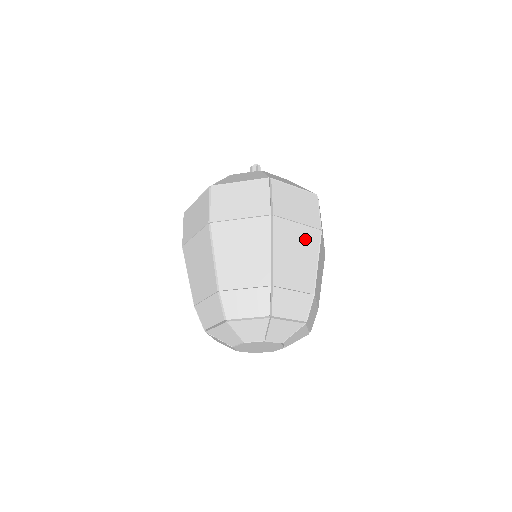
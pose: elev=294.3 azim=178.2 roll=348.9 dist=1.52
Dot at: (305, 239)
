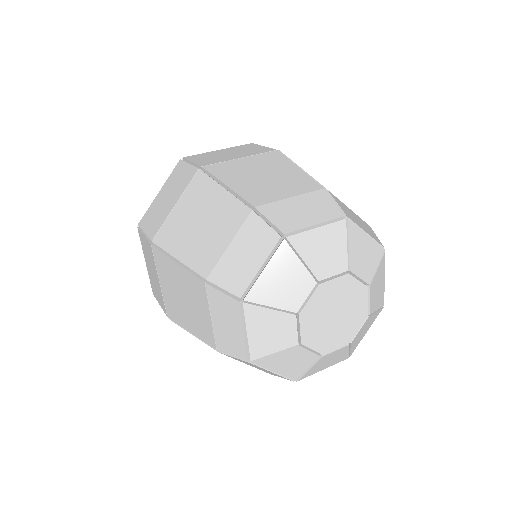
Dot at: (263, 163)
